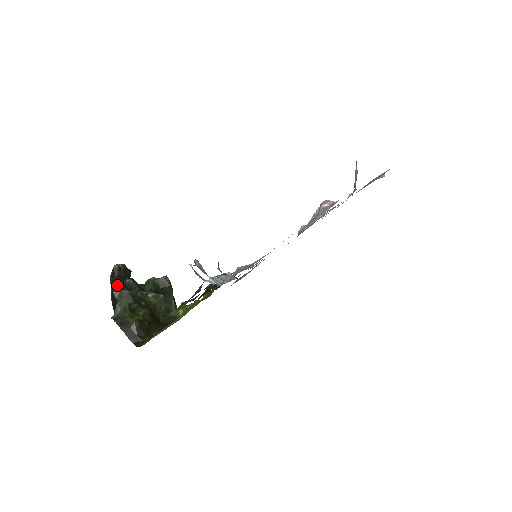
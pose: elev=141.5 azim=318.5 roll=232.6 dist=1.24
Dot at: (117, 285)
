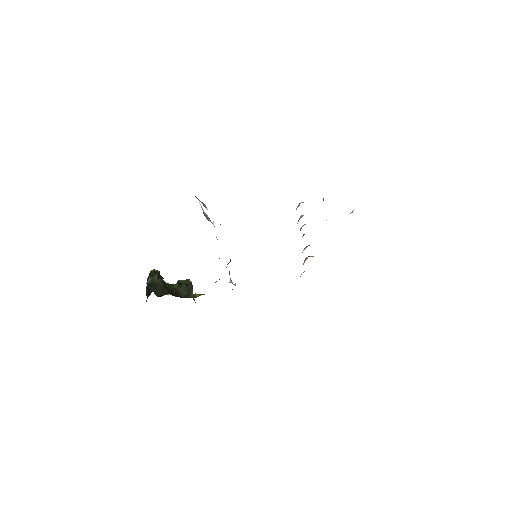
Dot at: occluded
